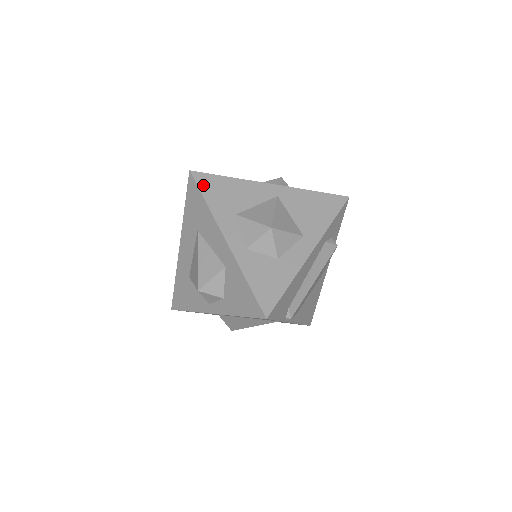
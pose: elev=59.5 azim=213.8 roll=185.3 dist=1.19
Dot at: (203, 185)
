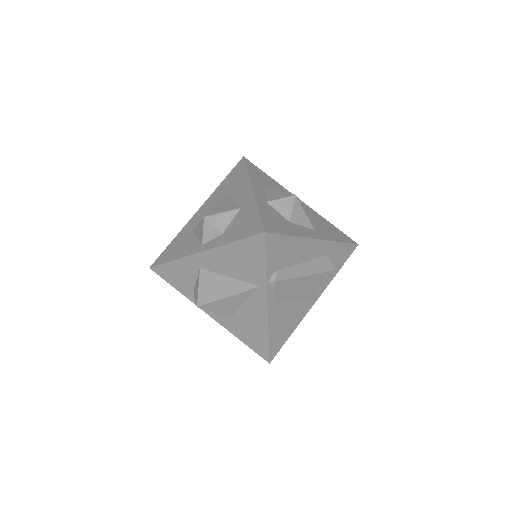
Dot at: (250, 166)
